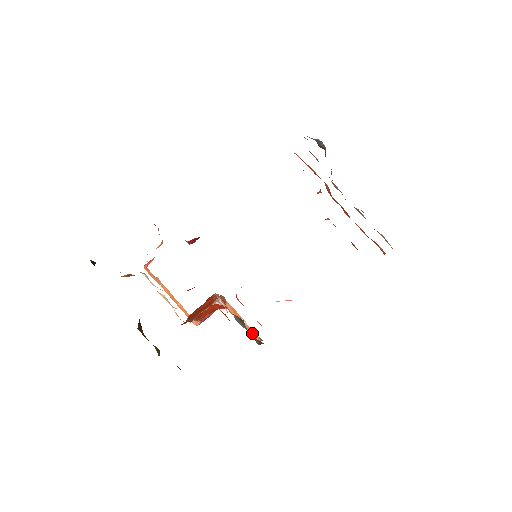
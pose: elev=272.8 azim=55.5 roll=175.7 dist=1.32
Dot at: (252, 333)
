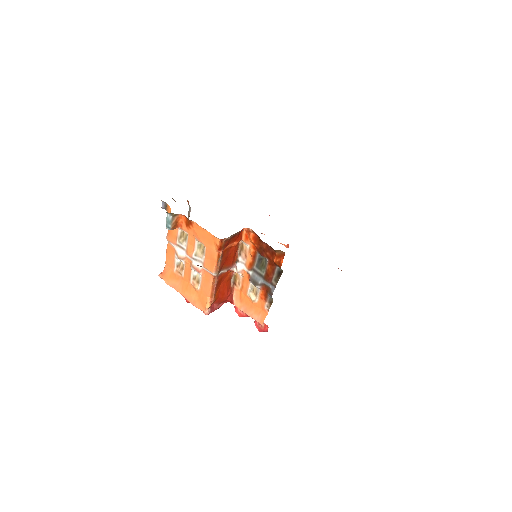
Dot at: (257, 315)
